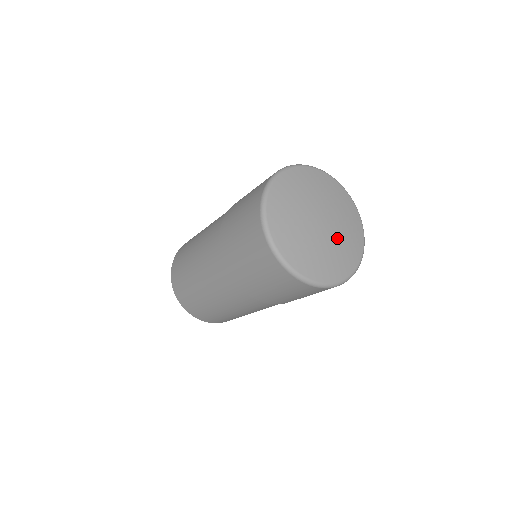
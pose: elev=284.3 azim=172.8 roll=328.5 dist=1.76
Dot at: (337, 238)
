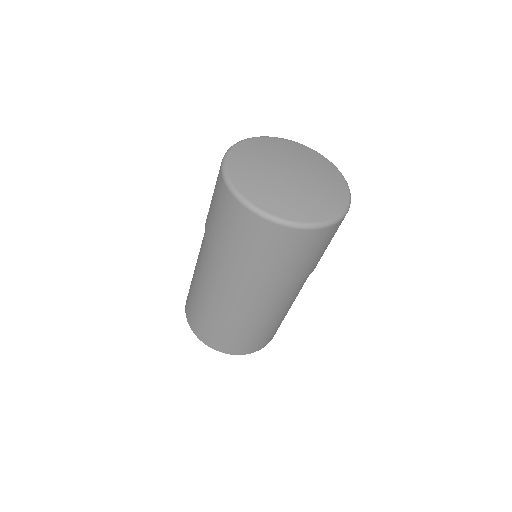
Dot at: (307, 188)
